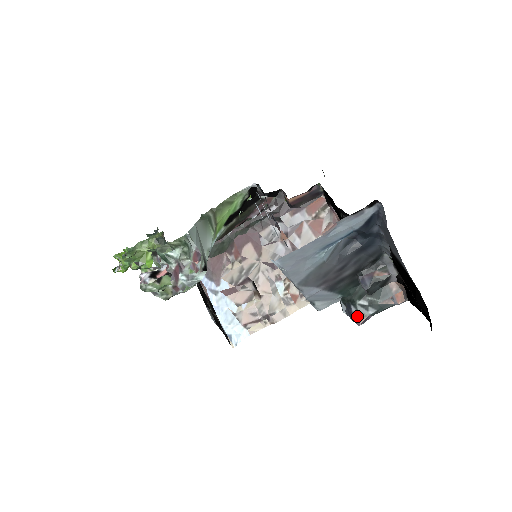
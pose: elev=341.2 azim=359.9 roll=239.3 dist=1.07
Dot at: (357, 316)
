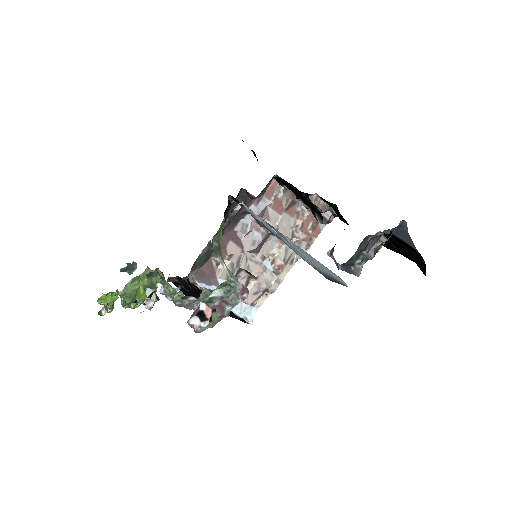
Dot at: (356, 272)
